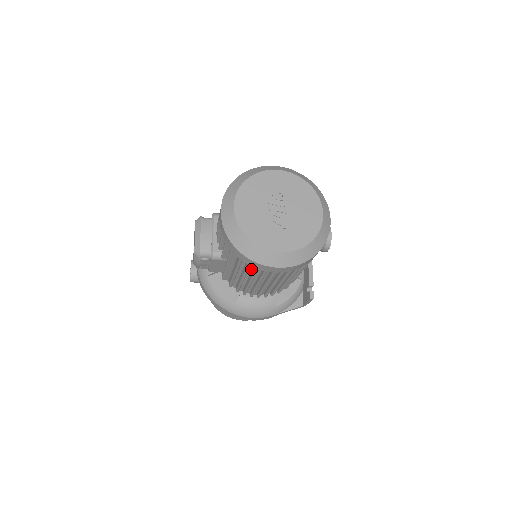
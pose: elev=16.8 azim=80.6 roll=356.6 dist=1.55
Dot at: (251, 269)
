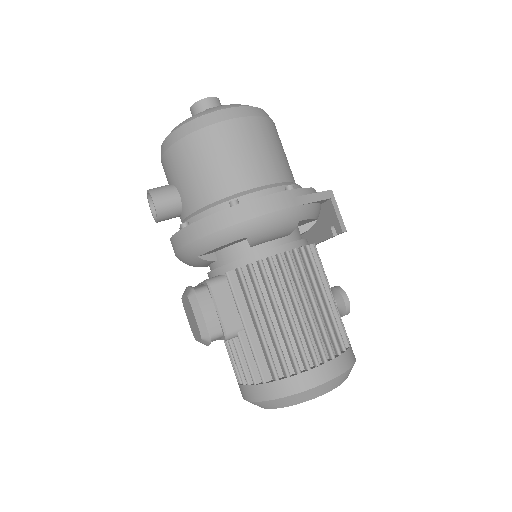
Dot at: occluded
